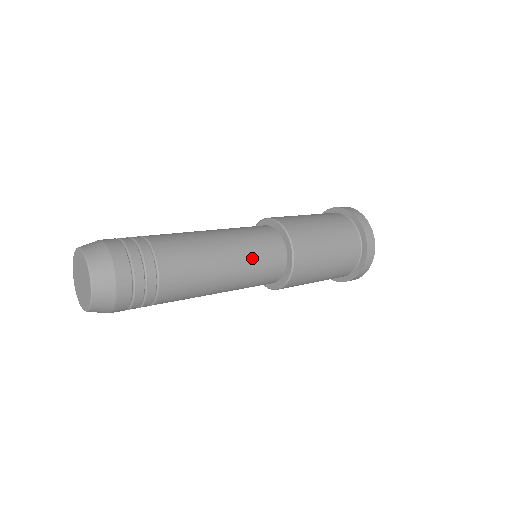
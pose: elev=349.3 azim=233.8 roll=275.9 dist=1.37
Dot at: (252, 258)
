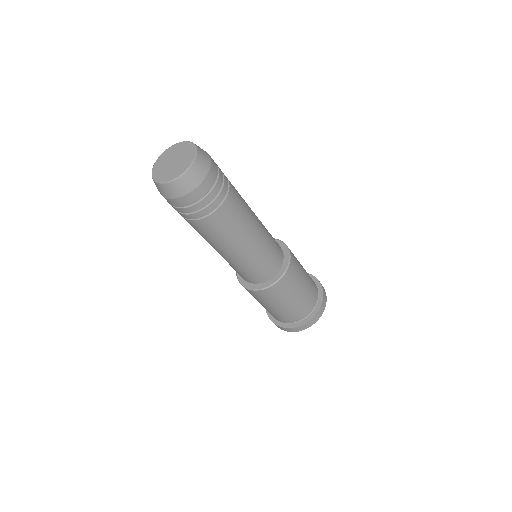
Dot at: occluded
